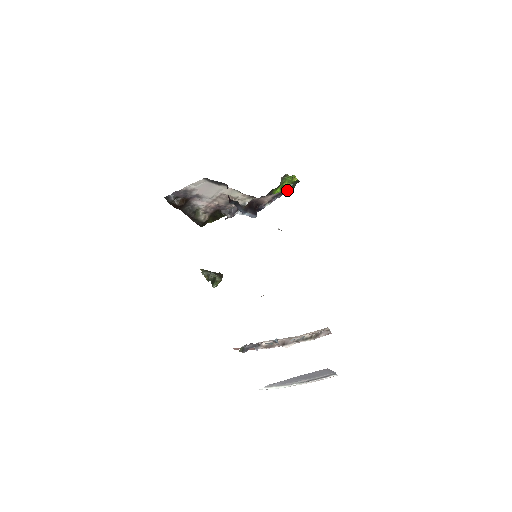
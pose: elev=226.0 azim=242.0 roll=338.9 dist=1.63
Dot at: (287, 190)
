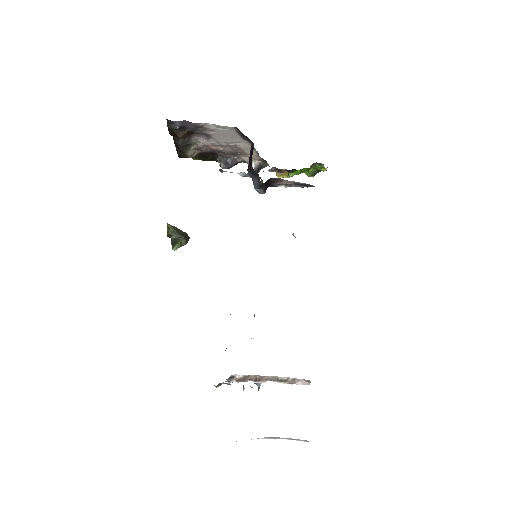
Dot at: (307, 175)
